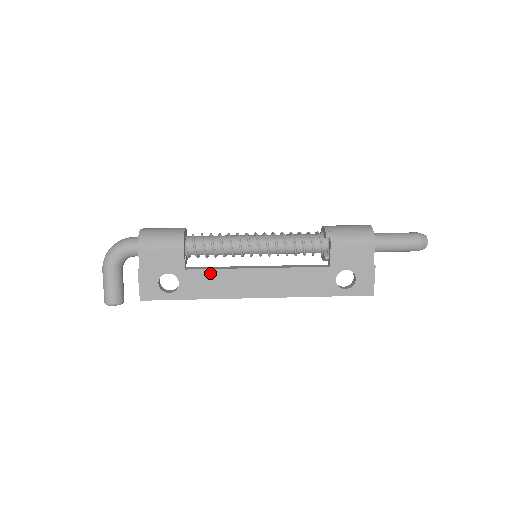
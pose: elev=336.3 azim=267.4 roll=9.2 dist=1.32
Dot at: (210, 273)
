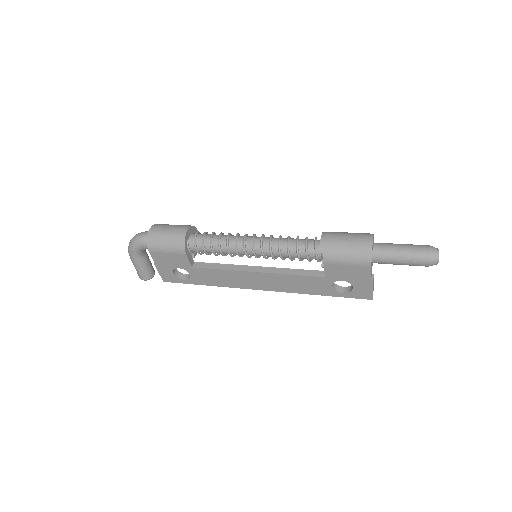
Dot at: (214, 271)
